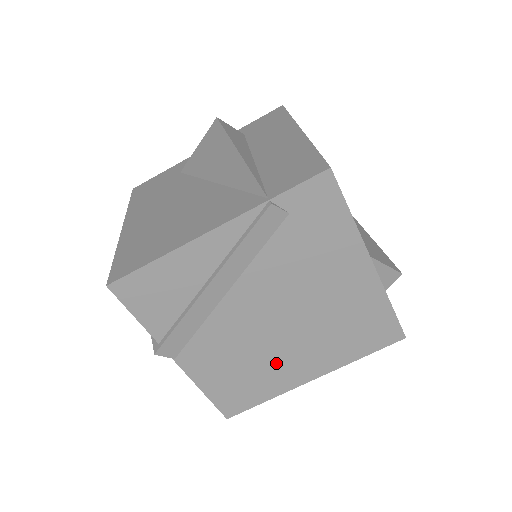
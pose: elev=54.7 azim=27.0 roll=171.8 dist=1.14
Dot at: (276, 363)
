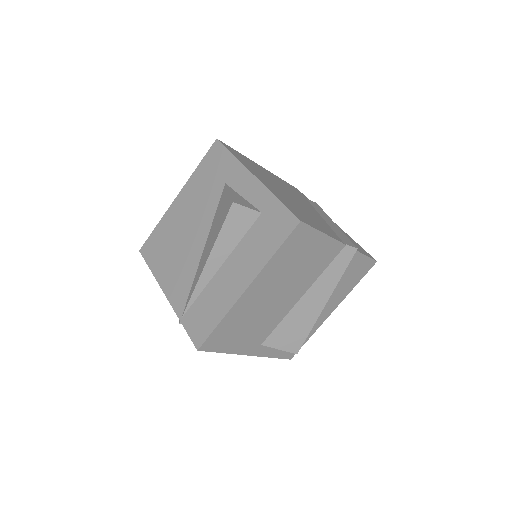
Dot at: occluded
